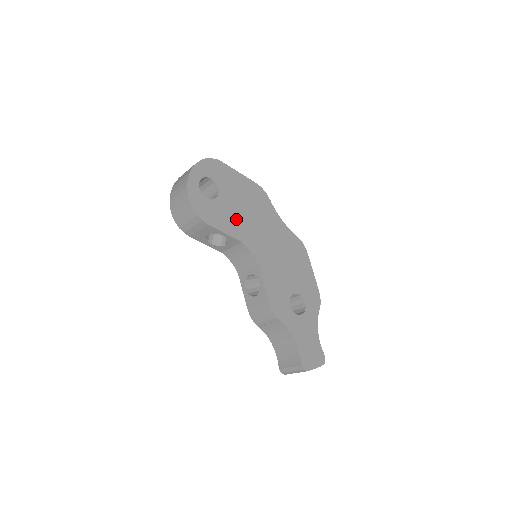
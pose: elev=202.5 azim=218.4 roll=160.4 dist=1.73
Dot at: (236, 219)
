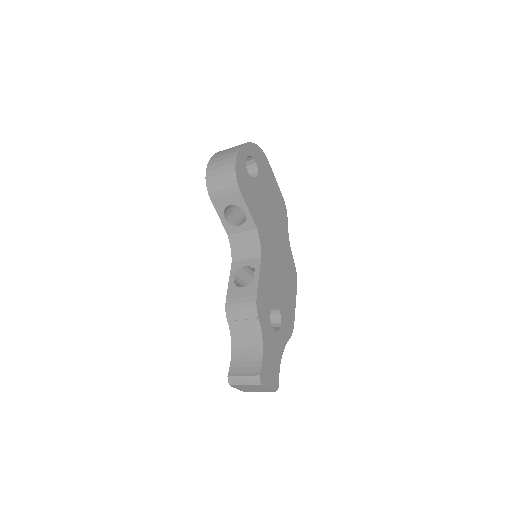
Dot at: (260, 208)
